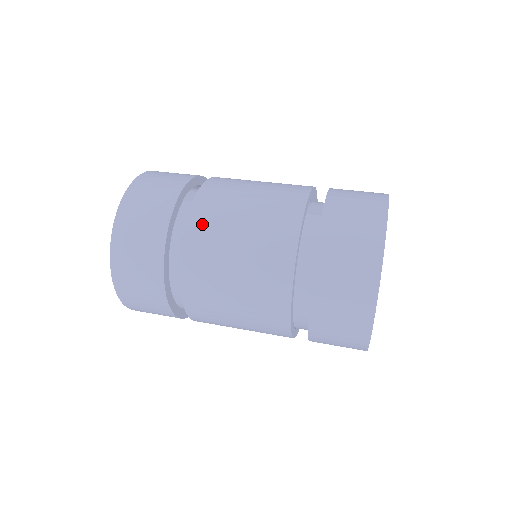
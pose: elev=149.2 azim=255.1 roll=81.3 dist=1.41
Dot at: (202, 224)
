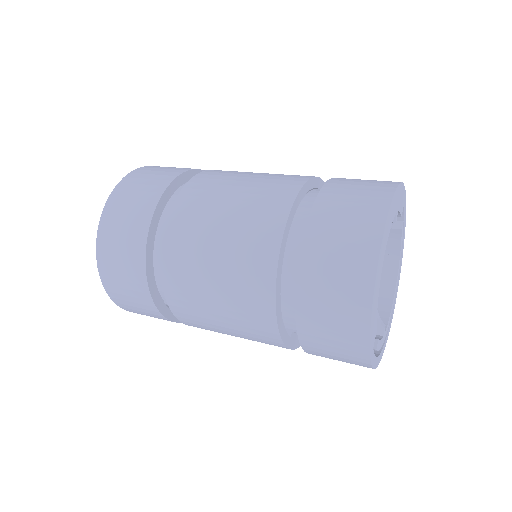
Dot at: occluded
